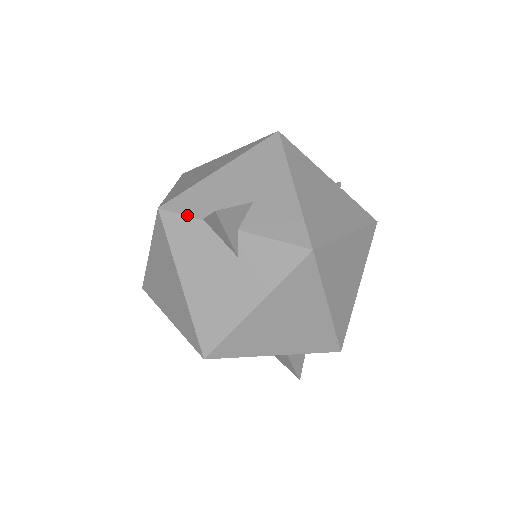
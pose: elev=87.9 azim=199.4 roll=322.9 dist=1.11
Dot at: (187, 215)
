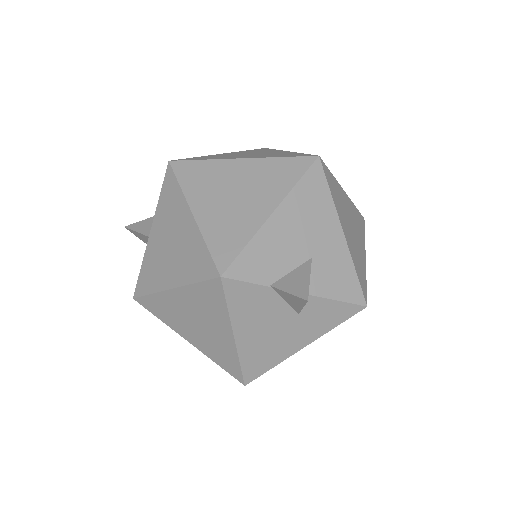
Dot at: (254, 282)
